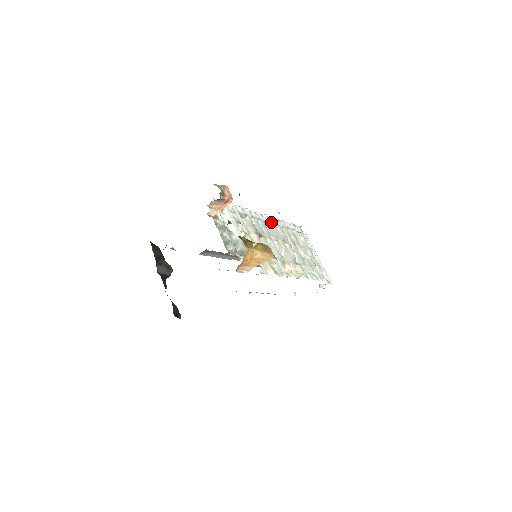
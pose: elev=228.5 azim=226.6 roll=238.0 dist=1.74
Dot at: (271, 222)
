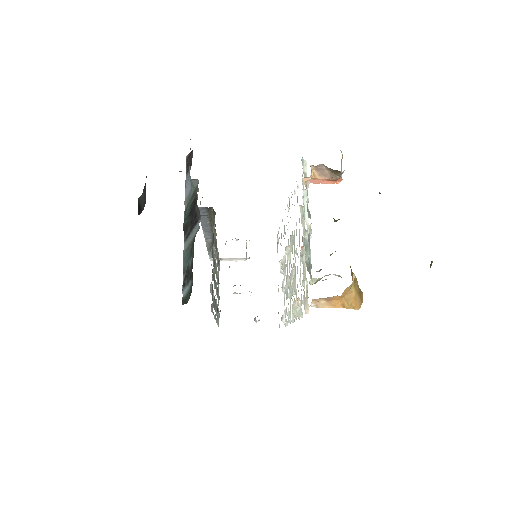
Dot at: occluded
